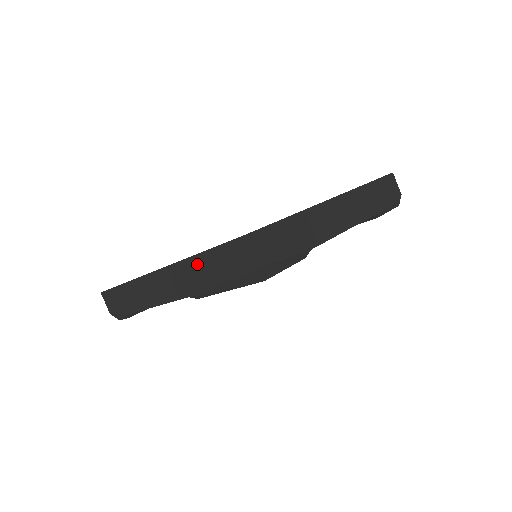
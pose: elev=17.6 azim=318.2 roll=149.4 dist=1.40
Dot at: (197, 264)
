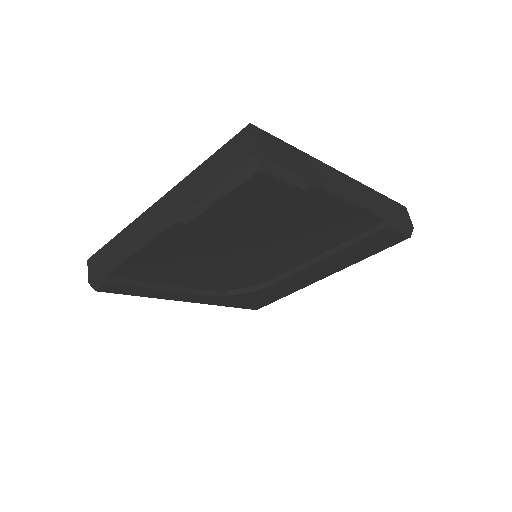
Dot at: (195, 178)
